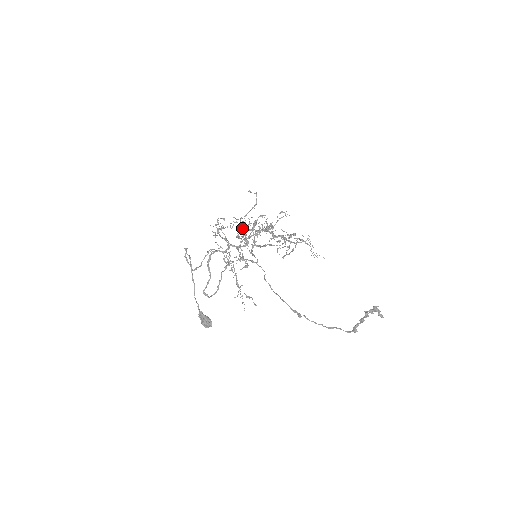
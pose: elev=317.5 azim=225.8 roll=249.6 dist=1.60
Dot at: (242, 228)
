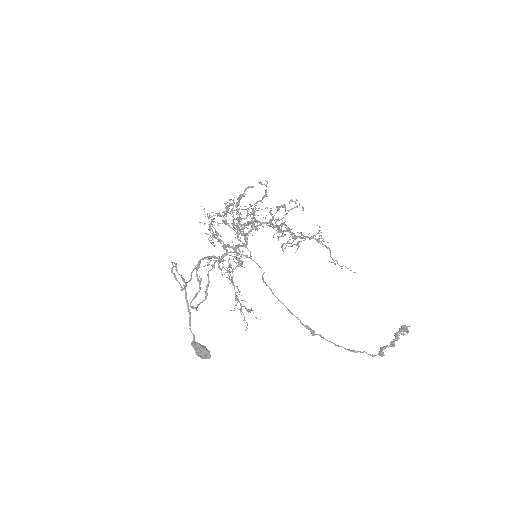
Dot at: (239, 221)
